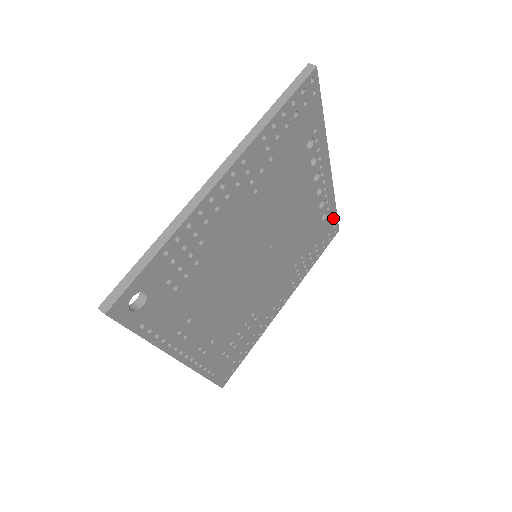
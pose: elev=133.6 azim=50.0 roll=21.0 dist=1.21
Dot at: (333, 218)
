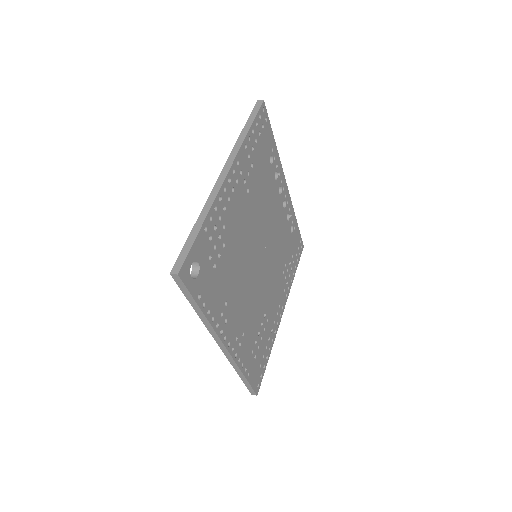
Dot at: (297, 233)
